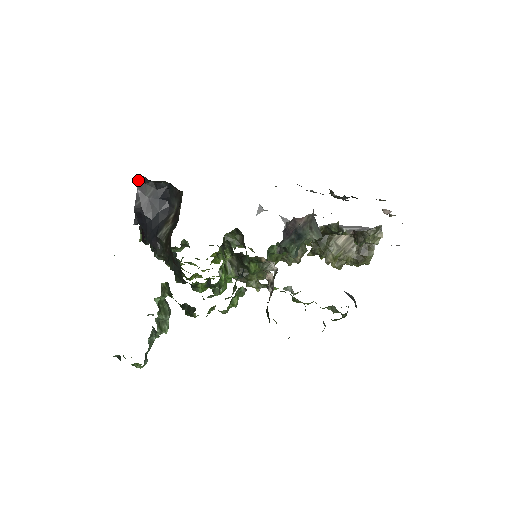
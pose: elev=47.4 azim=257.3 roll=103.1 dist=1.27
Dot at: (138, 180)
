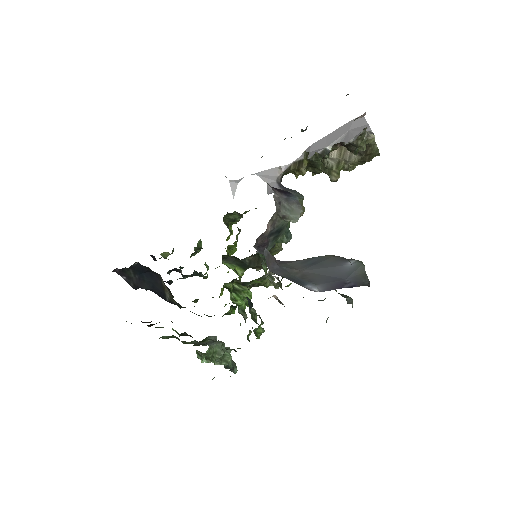
Dot at: occluded
